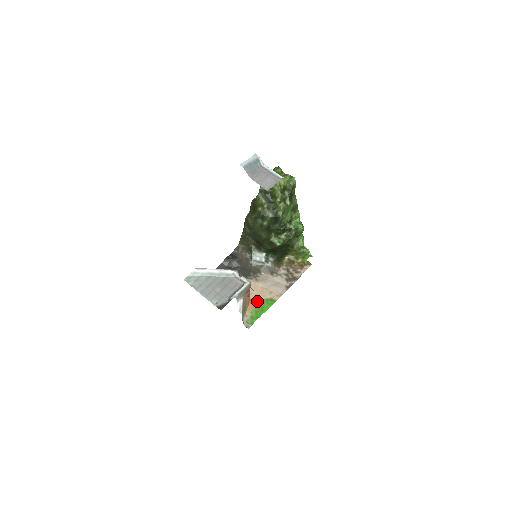
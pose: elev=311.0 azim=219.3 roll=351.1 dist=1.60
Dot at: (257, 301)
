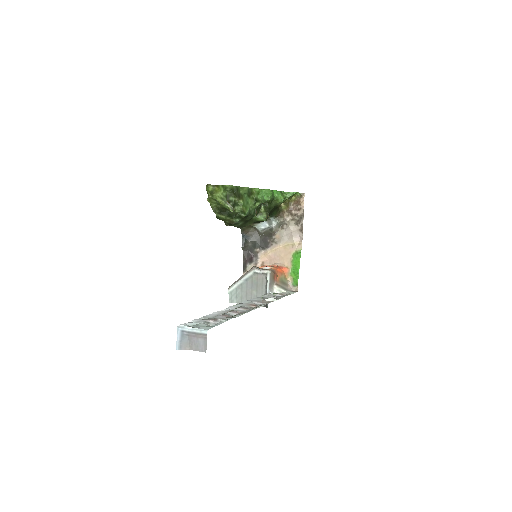
Dot at: (288, 262)
